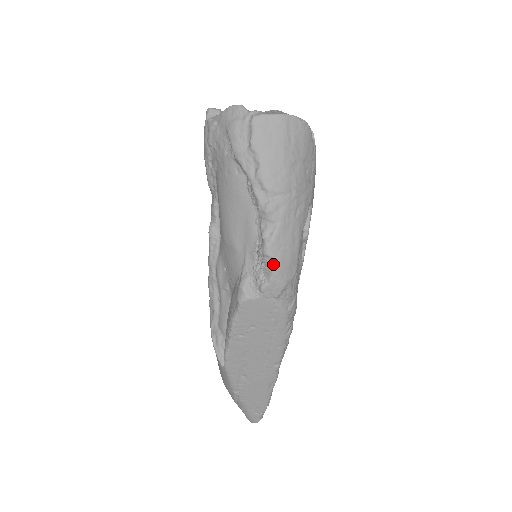
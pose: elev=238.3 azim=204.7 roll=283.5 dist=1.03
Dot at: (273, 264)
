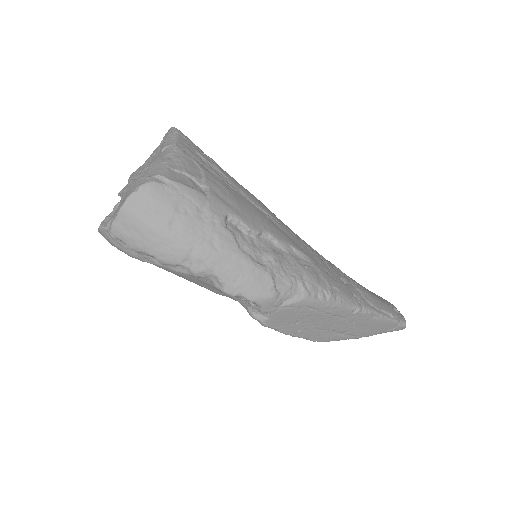
Dot at: (245, 297)
